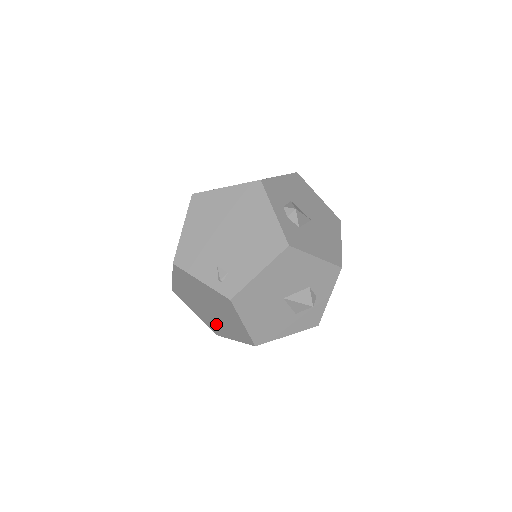
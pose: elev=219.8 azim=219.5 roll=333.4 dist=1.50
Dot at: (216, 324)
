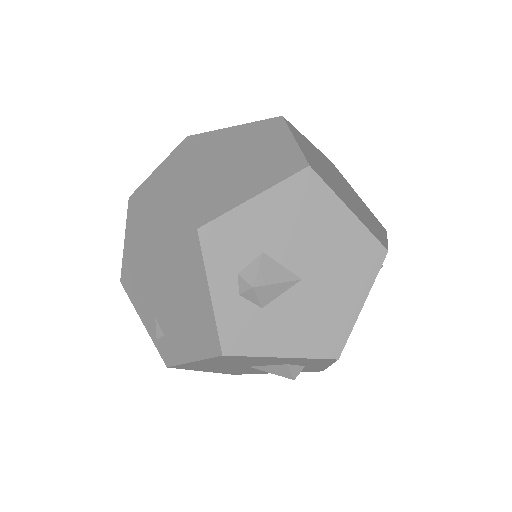
Dot at: occluded
